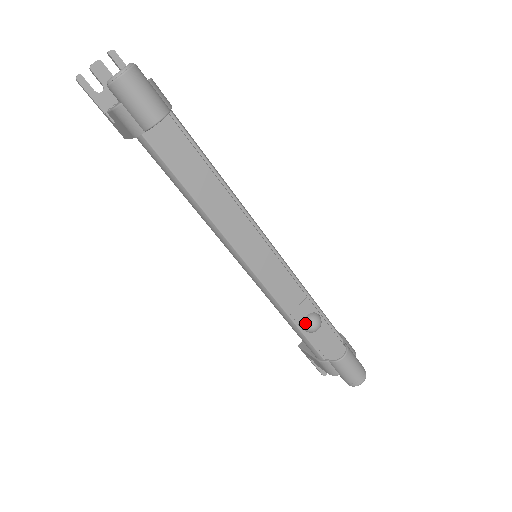
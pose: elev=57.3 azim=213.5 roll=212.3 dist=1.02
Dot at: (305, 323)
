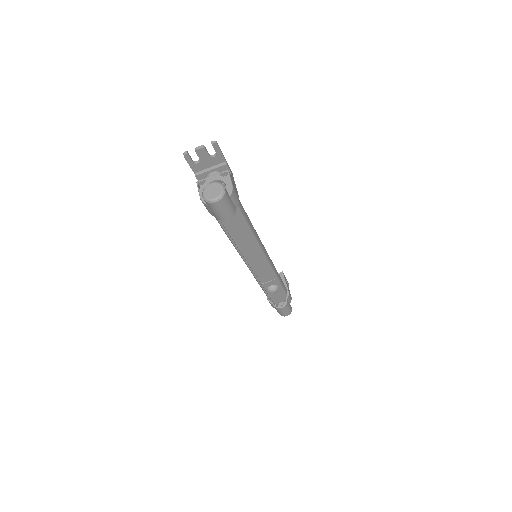
Dot at: (268, 289)
